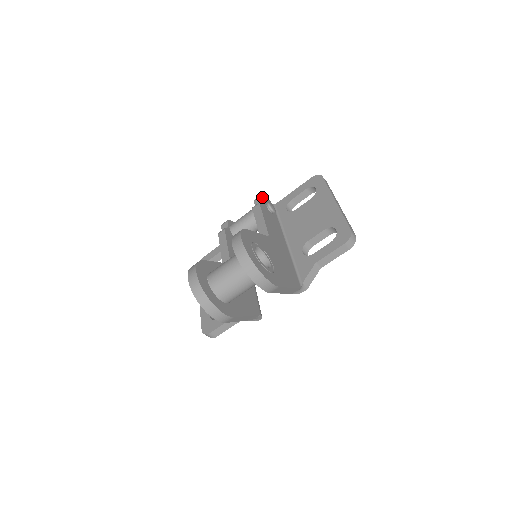
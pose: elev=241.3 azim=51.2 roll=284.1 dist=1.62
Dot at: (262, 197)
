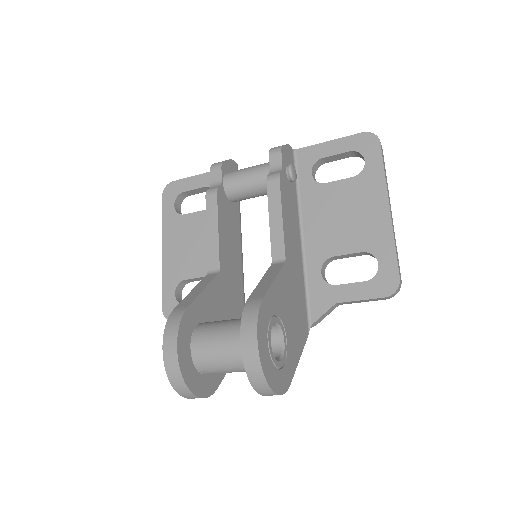
Dot at: (283, 151)
